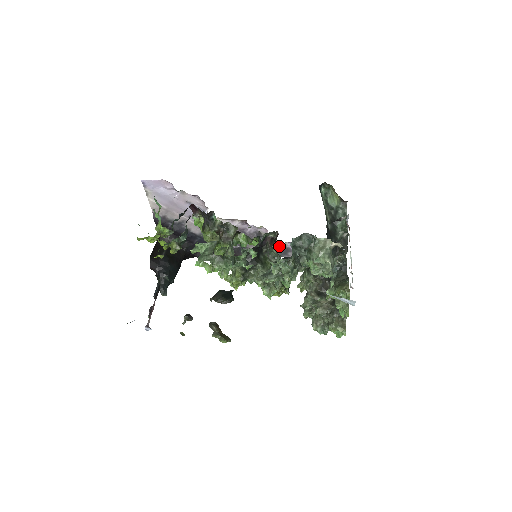
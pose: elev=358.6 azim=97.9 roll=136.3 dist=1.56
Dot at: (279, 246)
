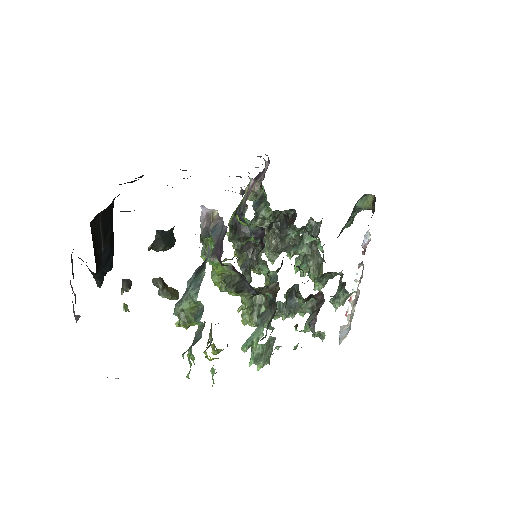
Dot at: (315, 301)
